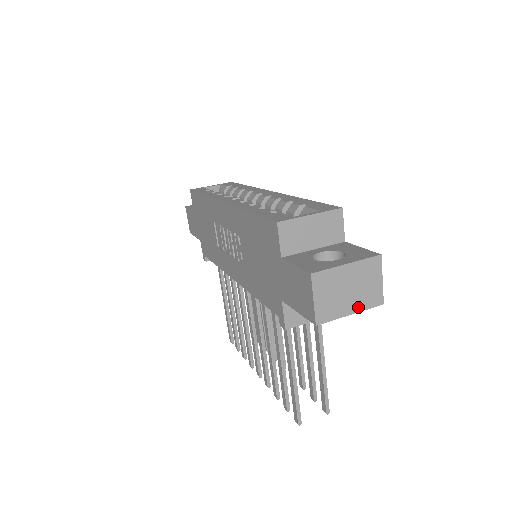
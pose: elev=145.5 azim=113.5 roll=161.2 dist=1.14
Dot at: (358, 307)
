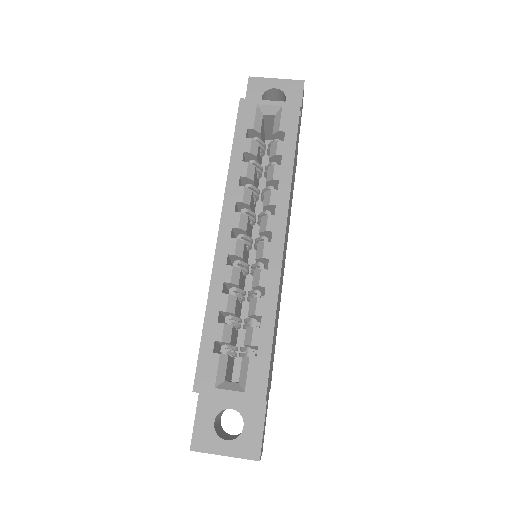
Dot at: occluded
